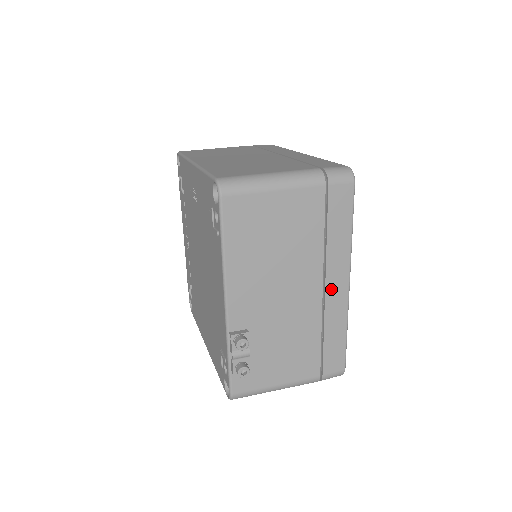
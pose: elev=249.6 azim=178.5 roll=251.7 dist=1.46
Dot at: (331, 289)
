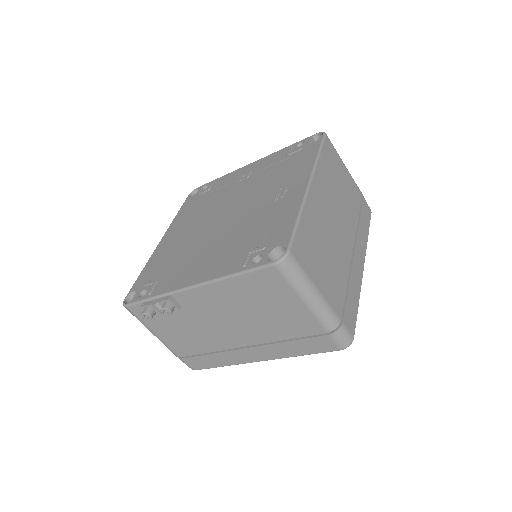
Dot at: (248, 352)
